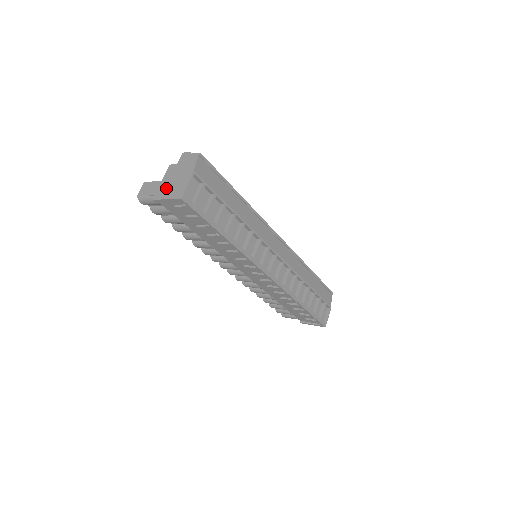
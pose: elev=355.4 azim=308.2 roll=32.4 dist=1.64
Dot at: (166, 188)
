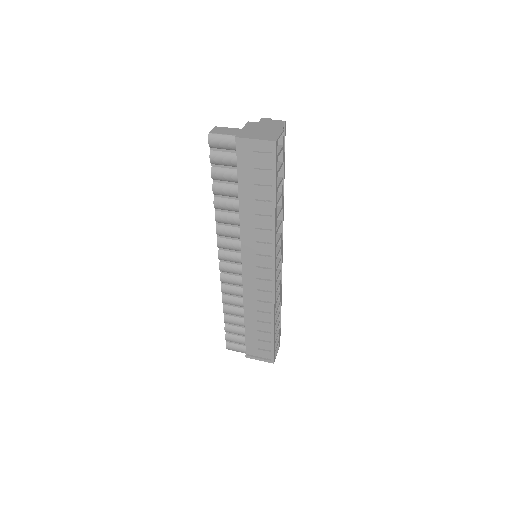
Dot at: (251, 133)
